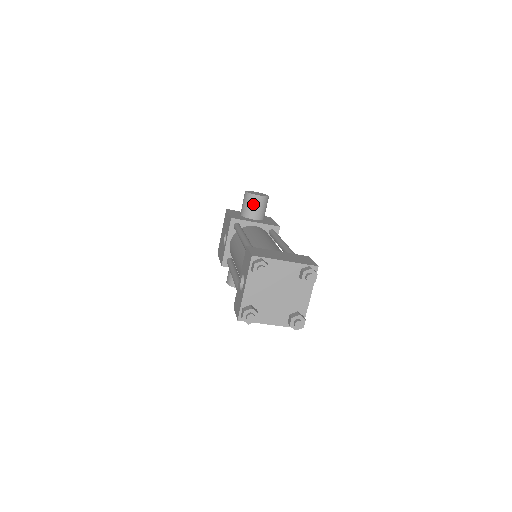
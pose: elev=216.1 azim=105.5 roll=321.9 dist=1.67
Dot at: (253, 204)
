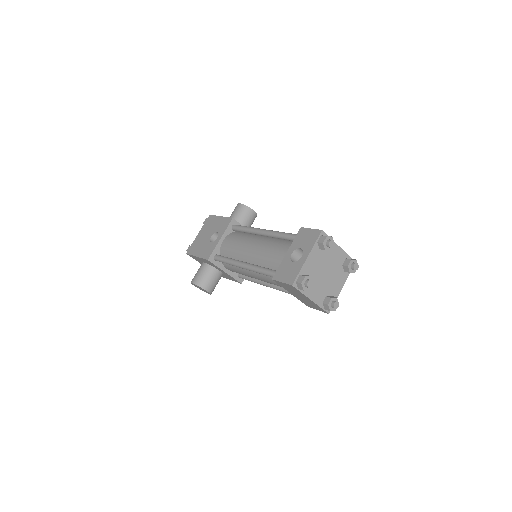
Dot at: (247, 216)
